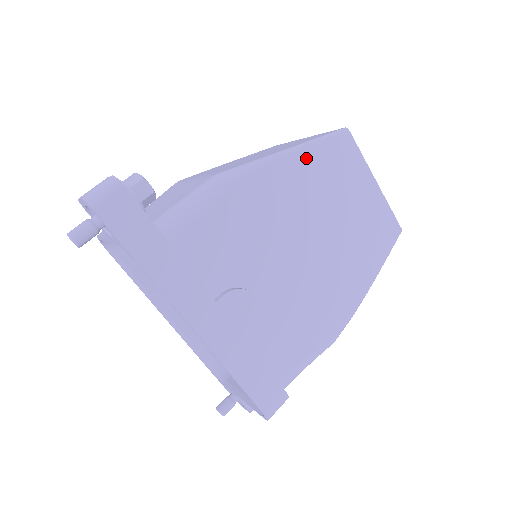
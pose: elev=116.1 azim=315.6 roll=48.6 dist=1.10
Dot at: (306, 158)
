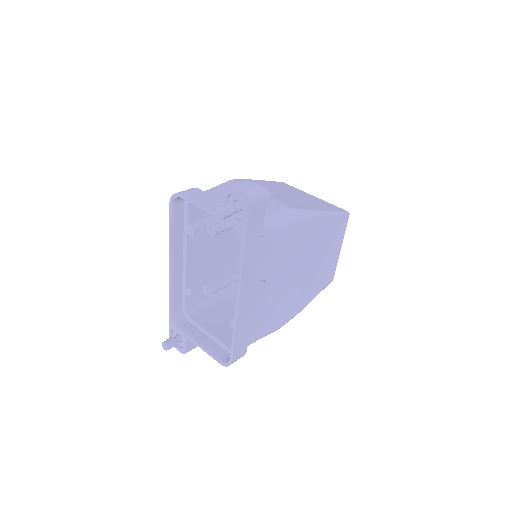
Dot at: (329, 221)
